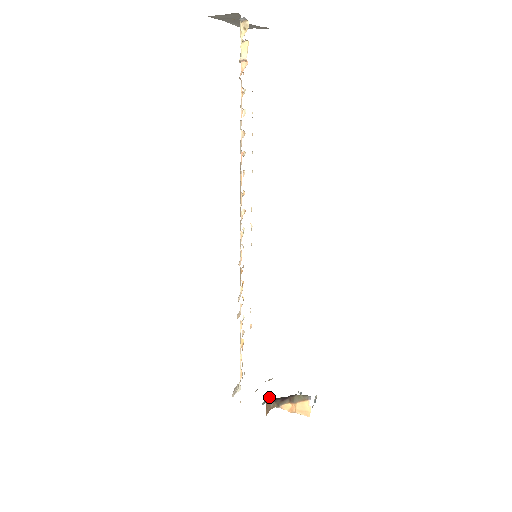
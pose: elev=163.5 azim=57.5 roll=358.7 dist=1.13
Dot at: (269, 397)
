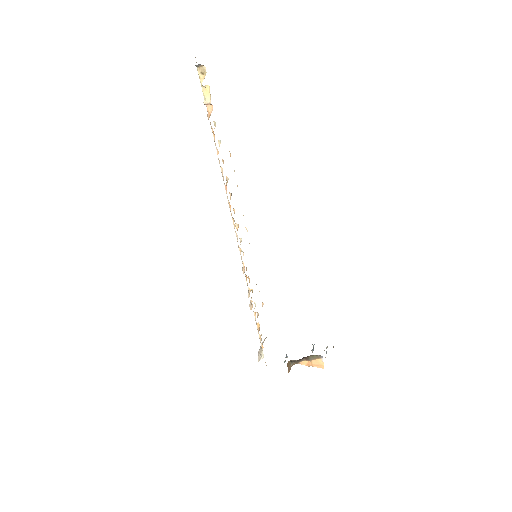
Dot at: (289, 361)
